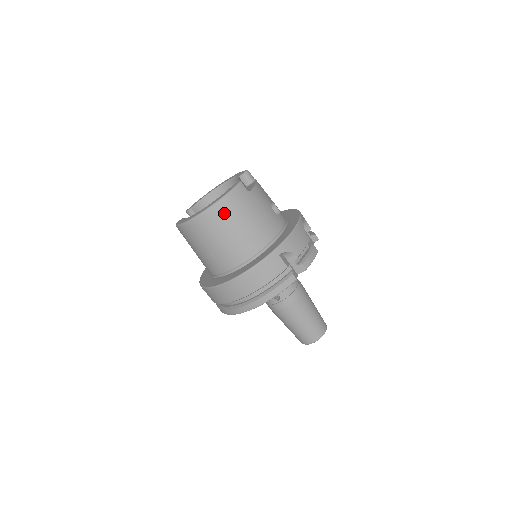
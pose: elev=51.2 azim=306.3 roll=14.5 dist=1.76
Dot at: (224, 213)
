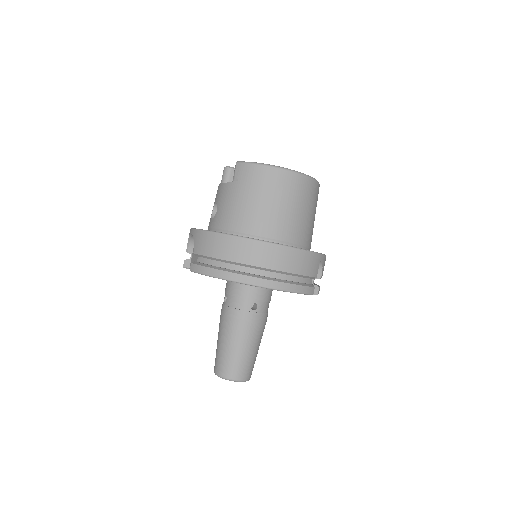
Dot at: (307, 189)
